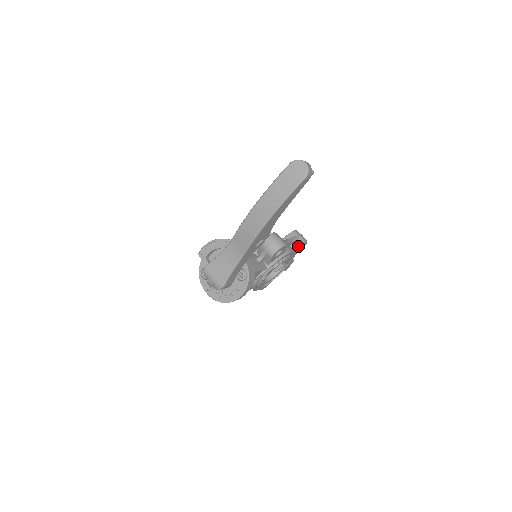
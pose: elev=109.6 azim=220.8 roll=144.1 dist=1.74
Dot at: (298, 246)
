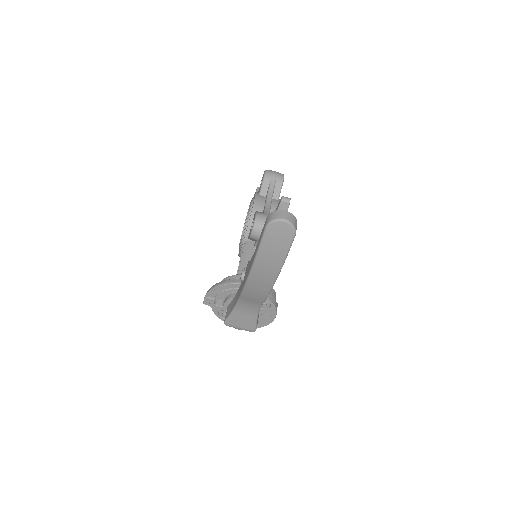
Dot at: (280, 191)
